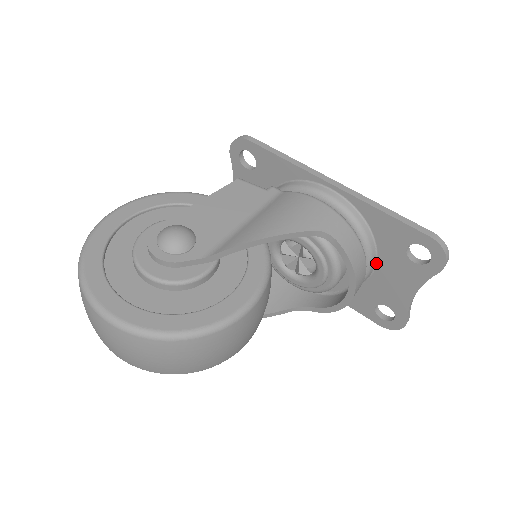
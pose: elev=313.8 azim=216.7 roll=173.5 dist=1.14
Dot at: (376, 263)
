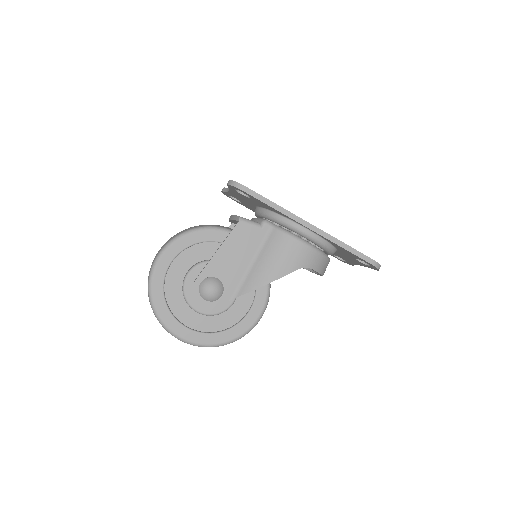
Dot at: (336, 251)
